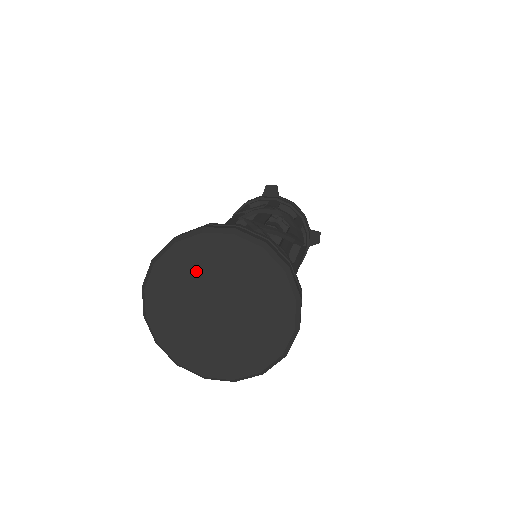
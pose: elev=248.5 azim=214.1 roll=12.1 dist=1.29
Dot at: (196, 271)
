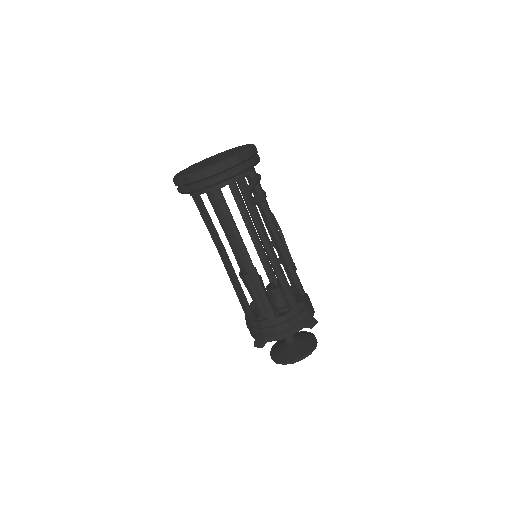
Dot at: (219, 155)
